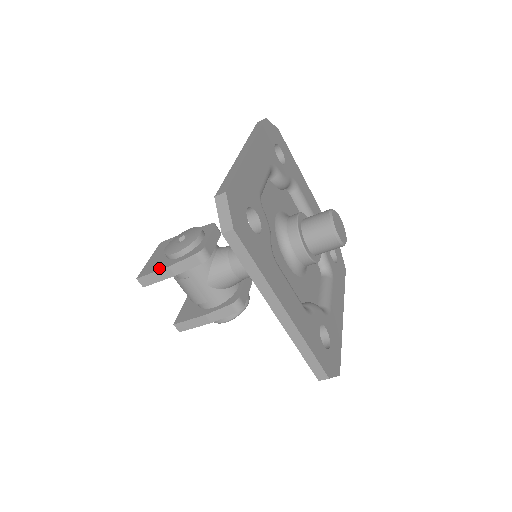
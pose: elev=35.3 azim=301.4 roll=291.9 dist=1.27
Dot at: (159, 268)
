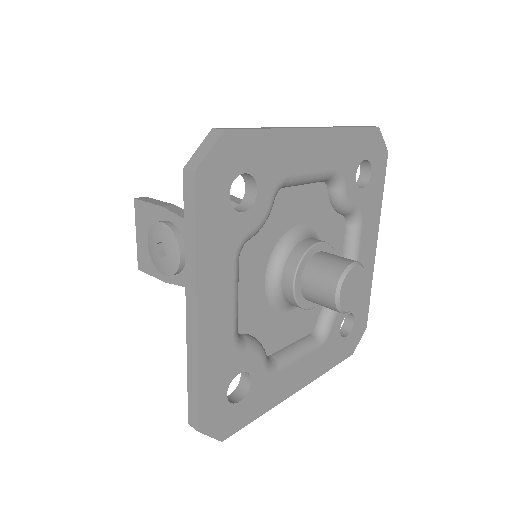
Dot at: (155, 275)
